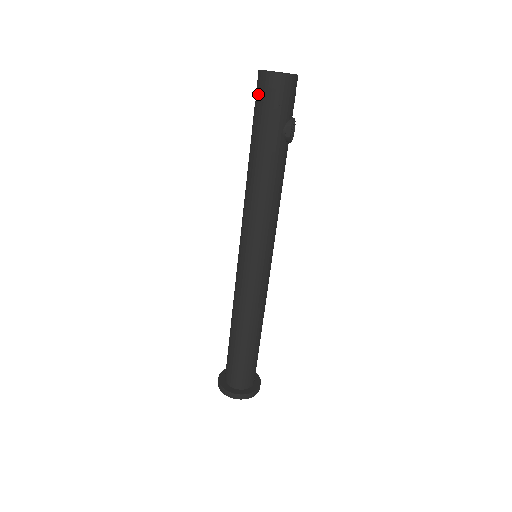
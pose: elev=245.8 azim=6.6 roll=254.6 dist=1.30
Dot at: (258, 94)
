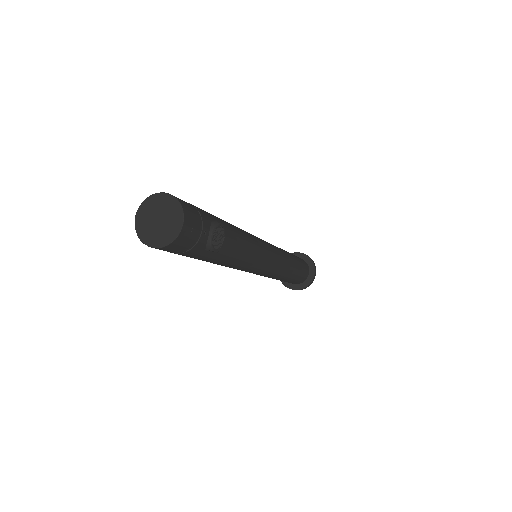
Dot at: occluded
